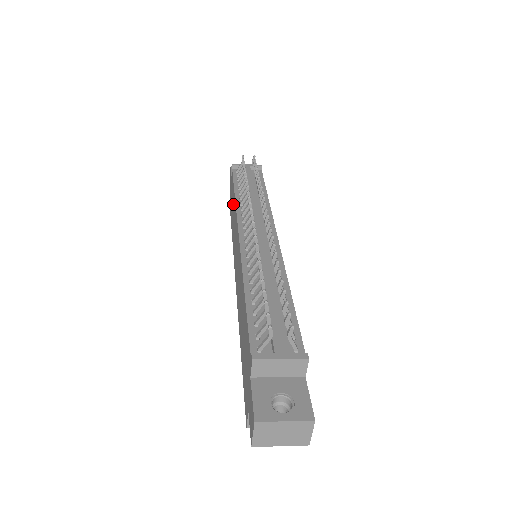
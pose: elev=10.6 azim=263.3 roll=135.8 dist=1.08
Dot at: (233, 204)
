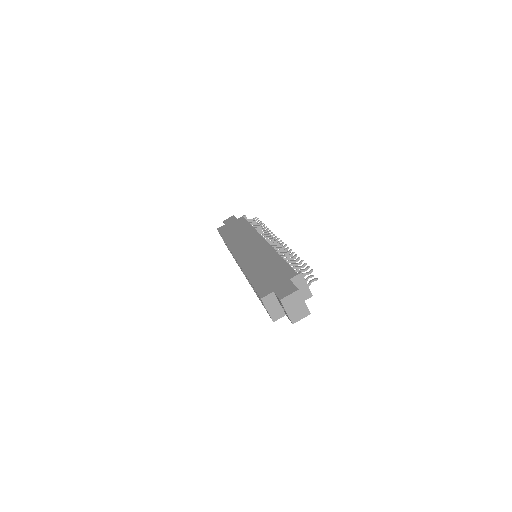
Dot at: (242, 229)
